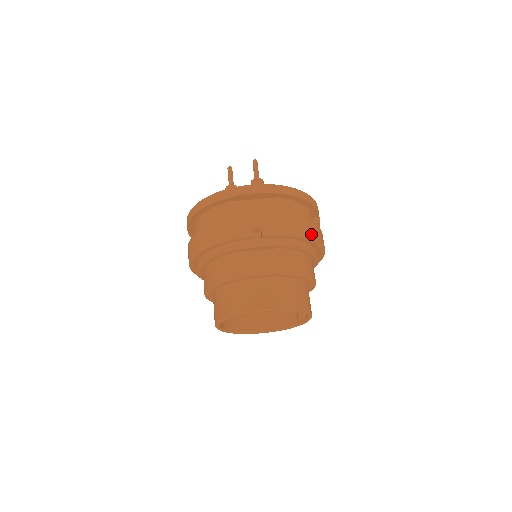
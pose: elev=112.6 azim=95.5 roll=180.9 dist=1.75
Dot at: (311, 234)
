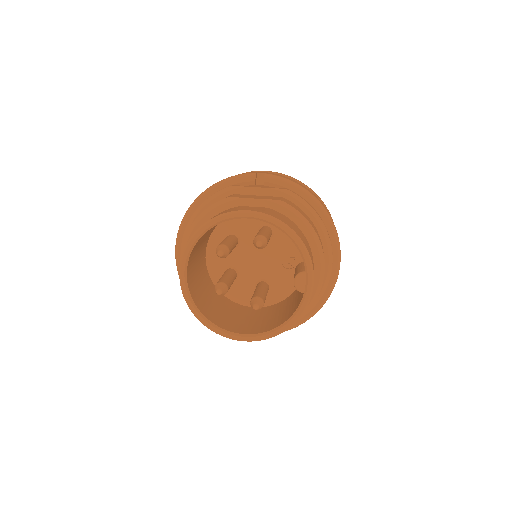
Dot at: (322, 204)
